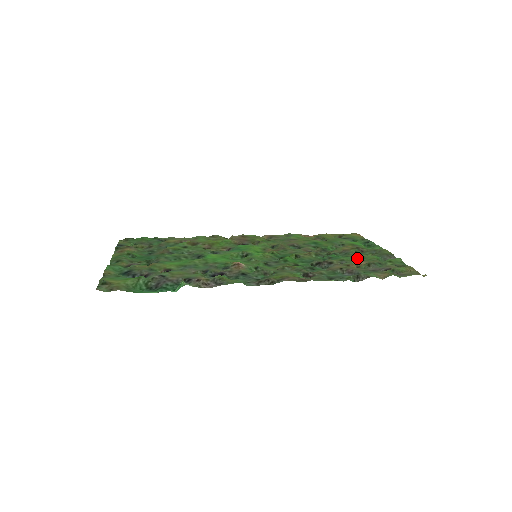
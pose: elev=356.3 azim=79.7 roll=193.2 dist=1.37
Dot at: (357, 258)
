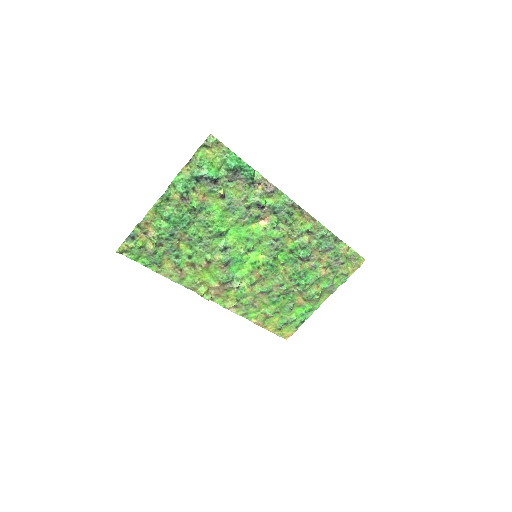
Dot at: (316, 281)
